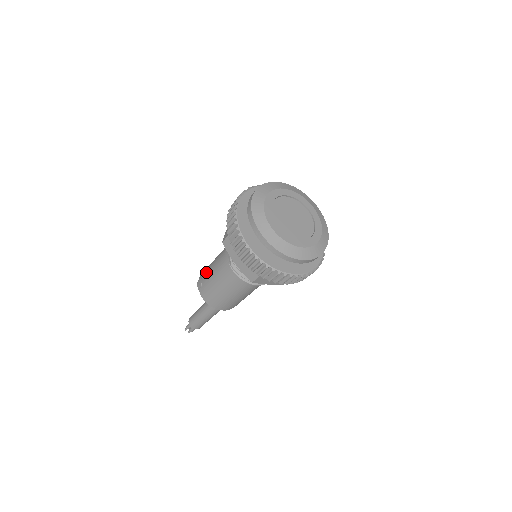
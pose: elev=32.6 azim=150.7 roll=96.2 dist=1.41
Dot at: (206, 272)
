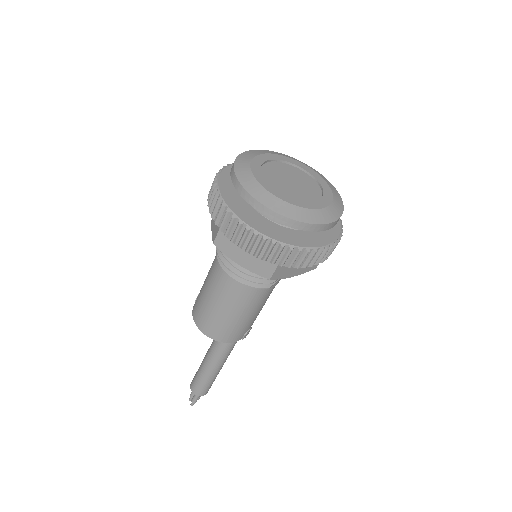
Dot at: occluded
